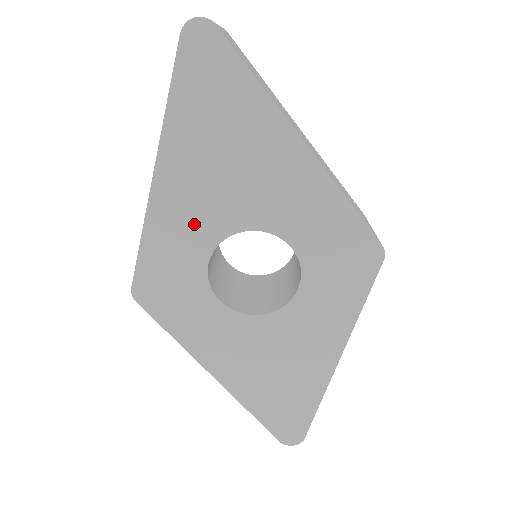
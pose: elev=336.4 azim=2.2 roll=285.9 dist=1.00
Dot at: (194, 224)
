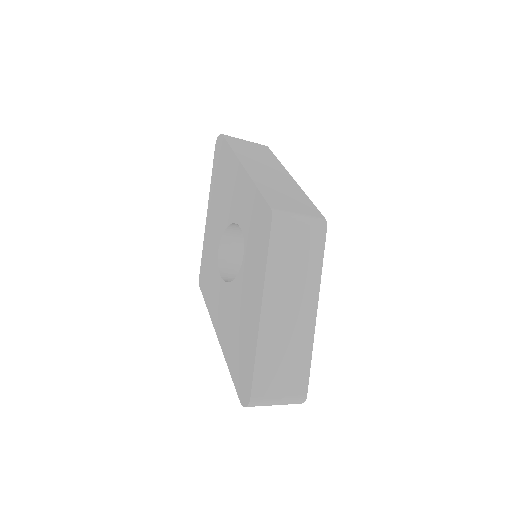
Dot at: (215, 231)
